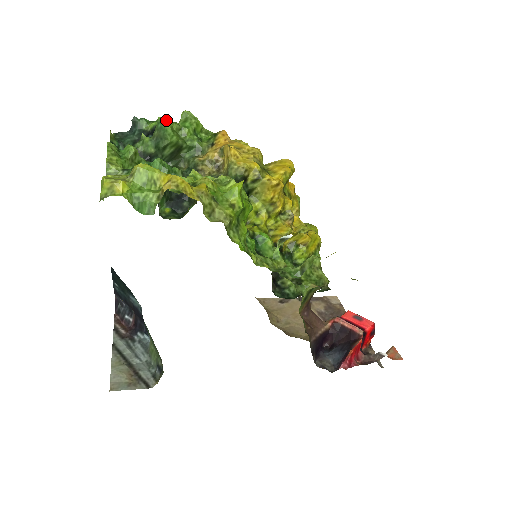
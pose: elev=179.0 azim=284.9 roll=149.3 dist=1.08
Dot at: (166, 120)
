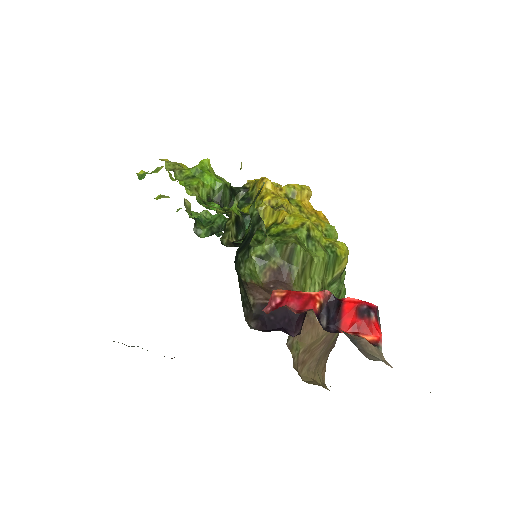
Dot at: occluded
